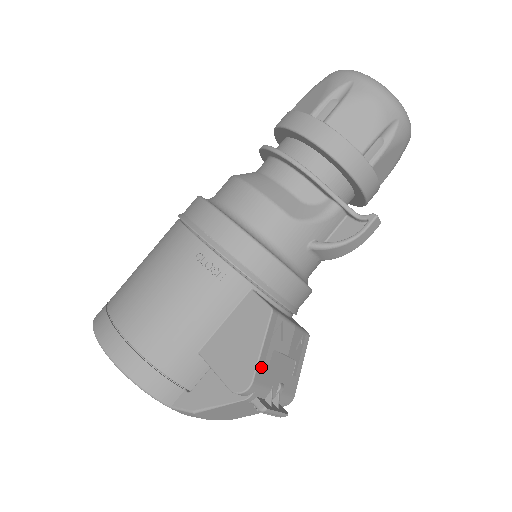
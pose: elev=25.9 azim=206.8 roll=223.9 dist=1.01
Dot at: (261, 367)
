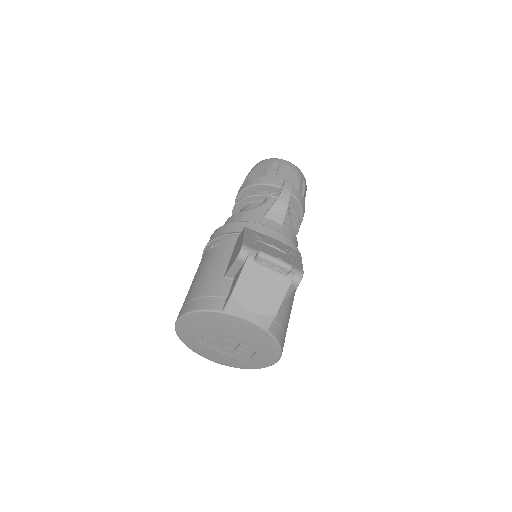
Dot at: (248, 242)
